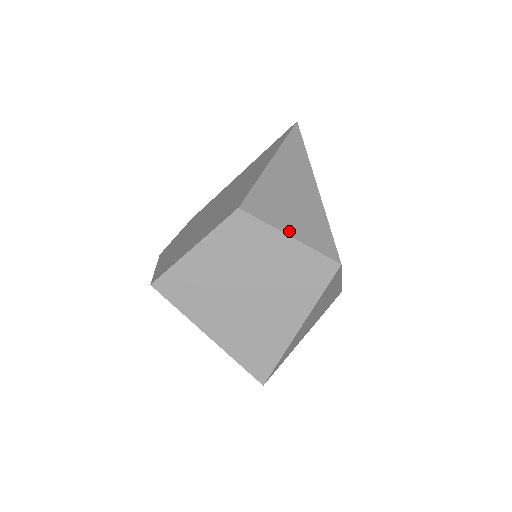
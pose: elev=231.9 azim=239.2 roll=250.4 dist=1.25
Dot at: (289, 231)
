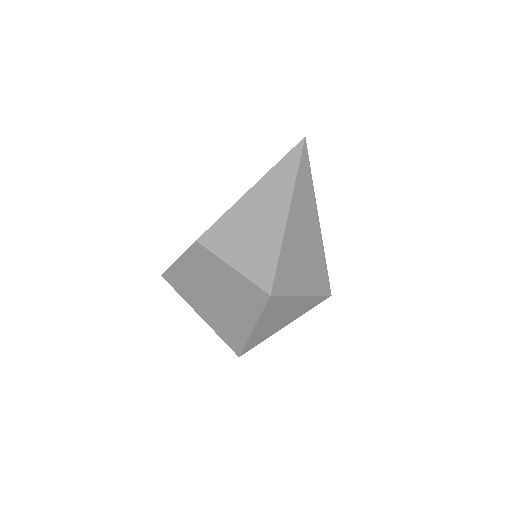
Dot at: (233, 262)
